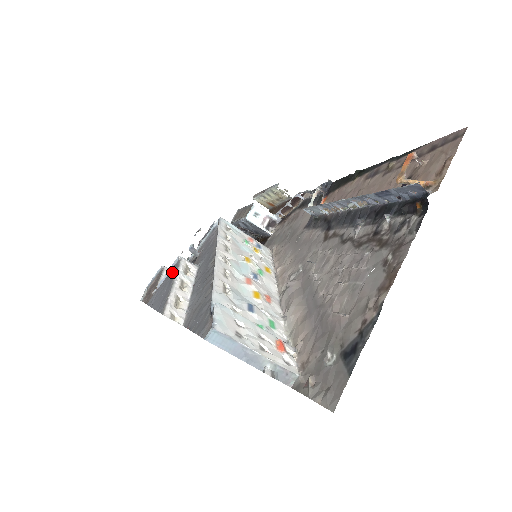
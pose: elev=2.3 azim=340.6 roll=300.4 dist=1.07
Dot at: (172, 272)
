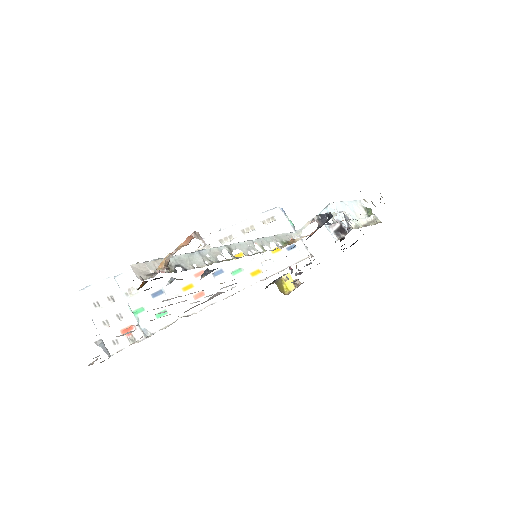
Dot at: occluded
